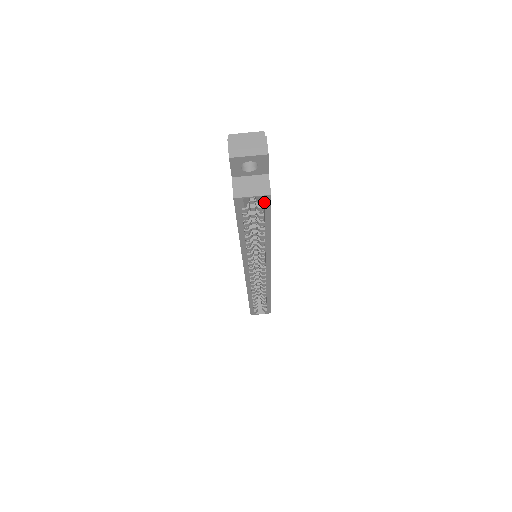
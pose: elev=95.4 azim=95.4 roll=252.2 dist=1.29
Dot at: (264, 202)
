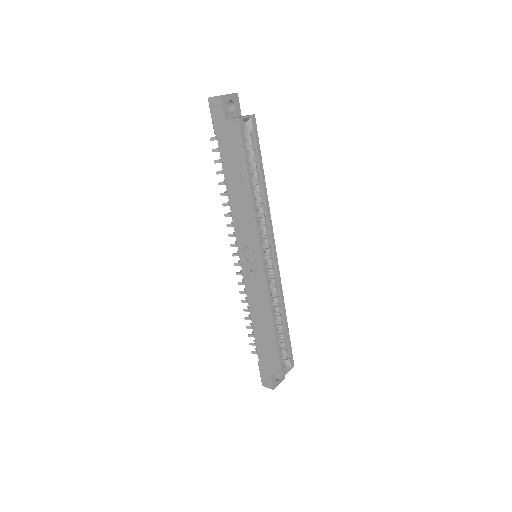
Dot at: (253, 125)
